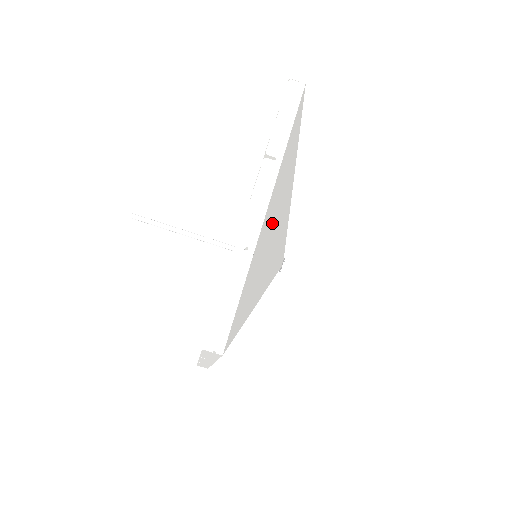
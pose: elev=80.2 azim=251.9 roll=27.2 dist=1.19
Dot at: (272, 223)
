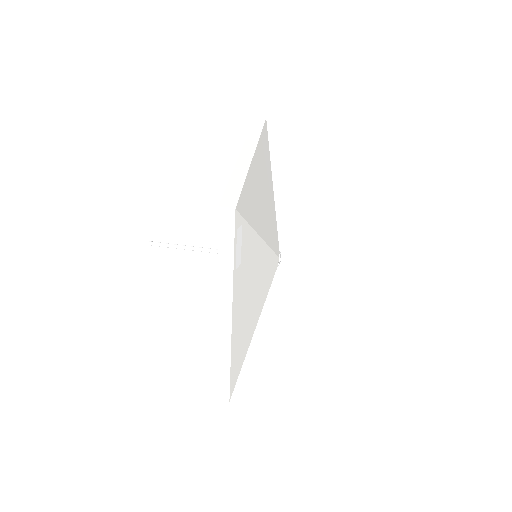
Dot at: (260, 181)
